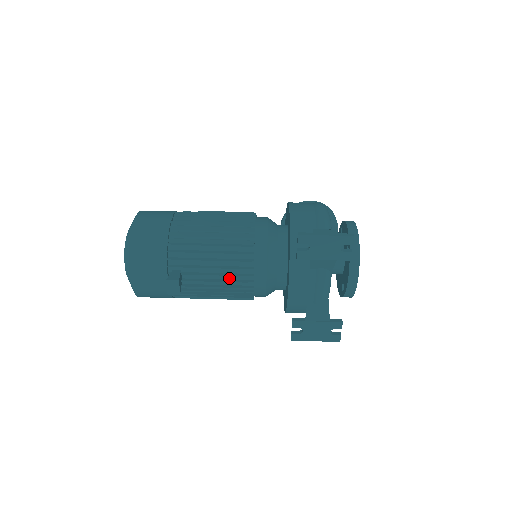
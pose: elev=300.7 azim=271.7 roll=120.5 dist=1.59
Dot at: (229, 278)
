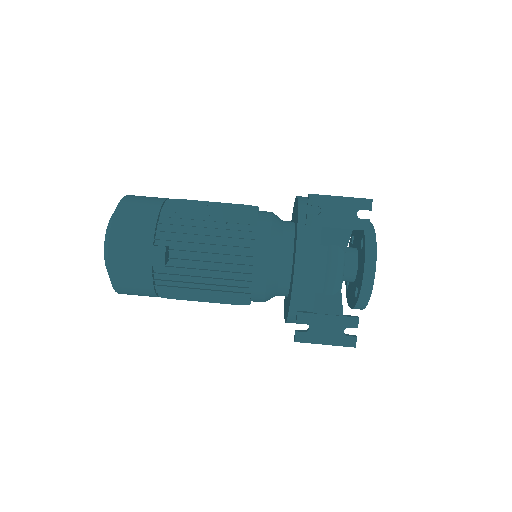
Dot at: (224, 260)
